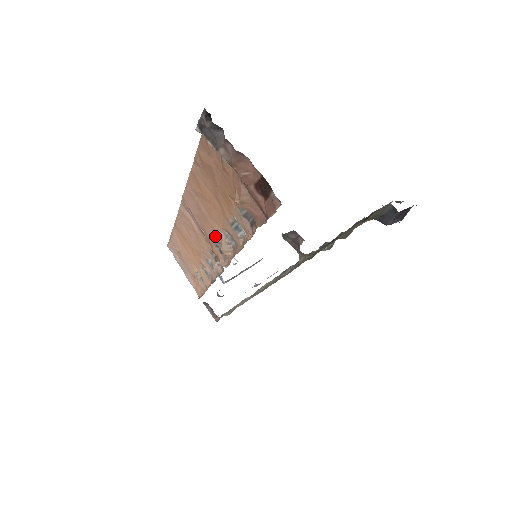
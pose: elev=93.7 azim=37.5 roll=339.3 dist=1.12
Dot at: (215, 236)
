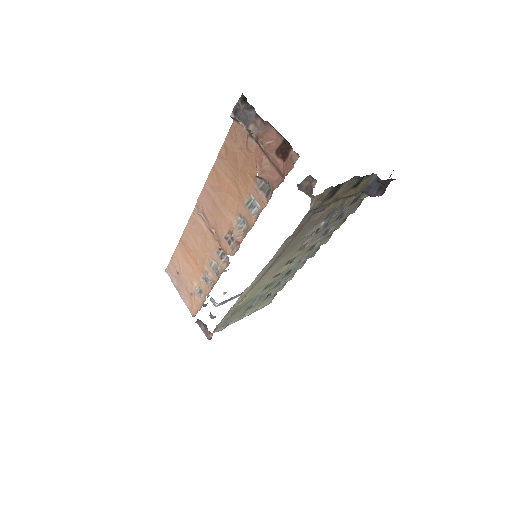
Dot at: (226, 227)
